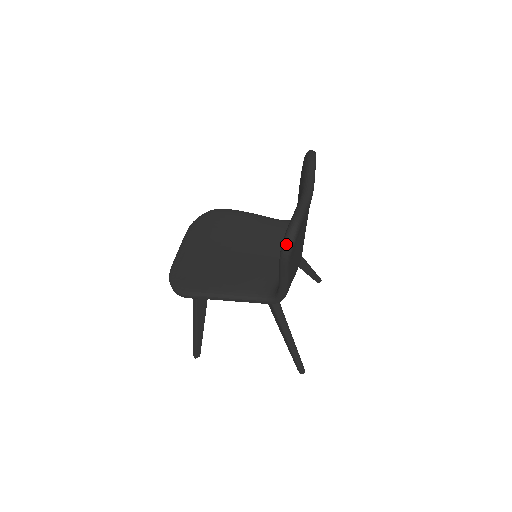
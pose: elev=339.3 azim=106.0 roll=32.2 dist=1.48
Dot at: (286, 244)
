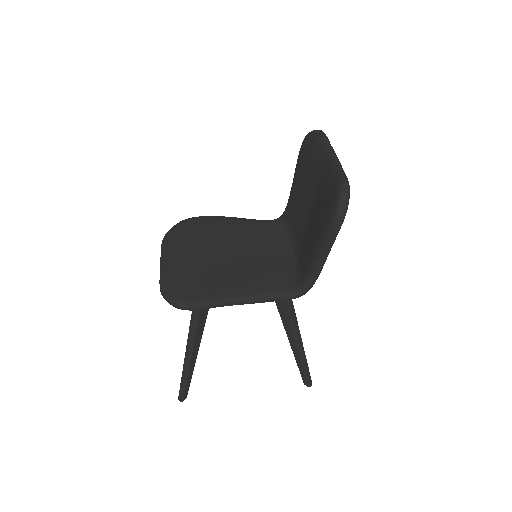
Dot at: (342, 207)
